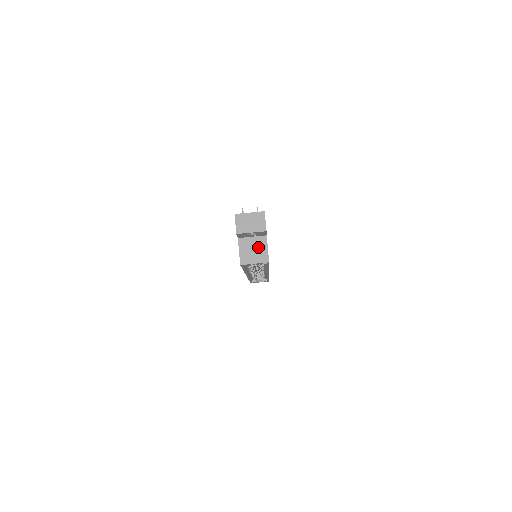
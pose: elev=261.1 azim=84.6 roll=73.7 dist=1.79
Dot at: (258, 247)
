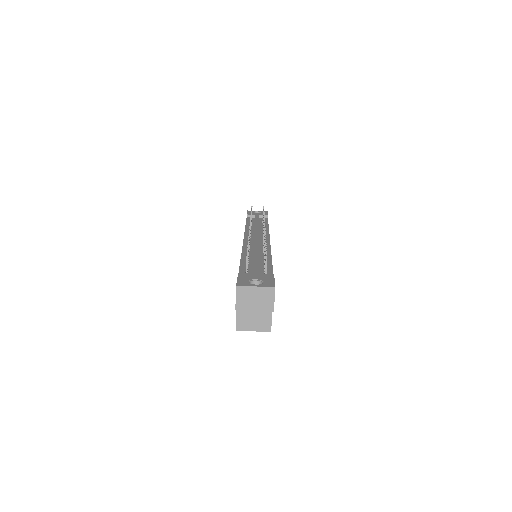
Dot at: (260, 313)
